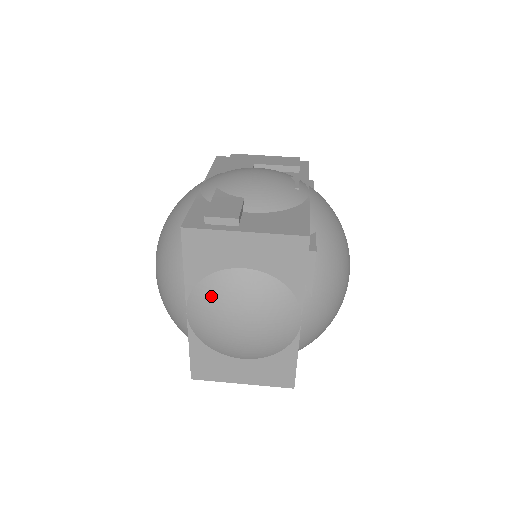
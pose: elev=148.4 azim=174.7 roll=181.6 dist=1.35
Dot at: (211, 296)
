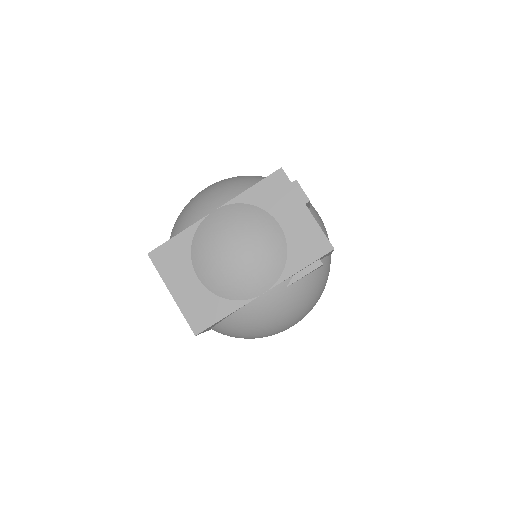
Dot at: (244, 216)
